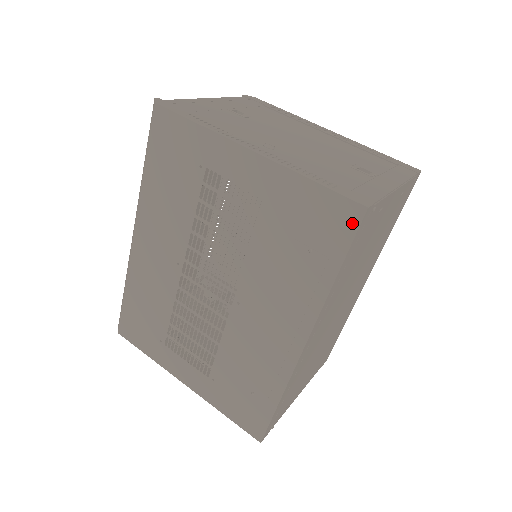
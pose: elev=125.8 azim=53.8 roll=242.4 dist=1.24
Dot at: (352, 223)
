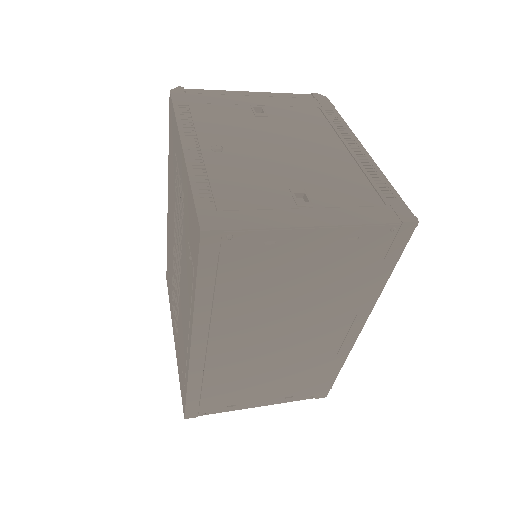
Dot at: (198, 242)
